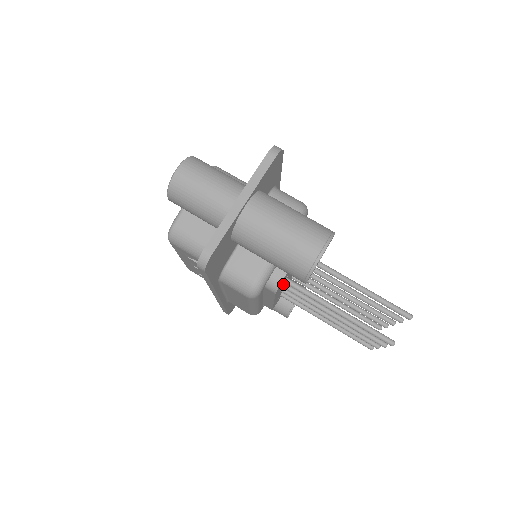
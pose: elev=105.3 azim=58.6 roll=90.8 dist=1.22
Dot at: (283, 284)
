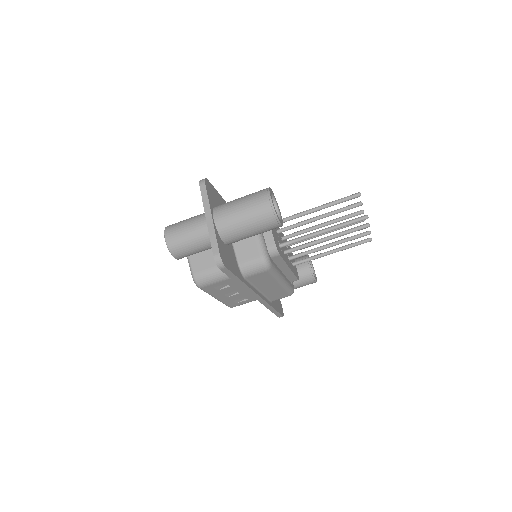
Dot at: (283, 252)
